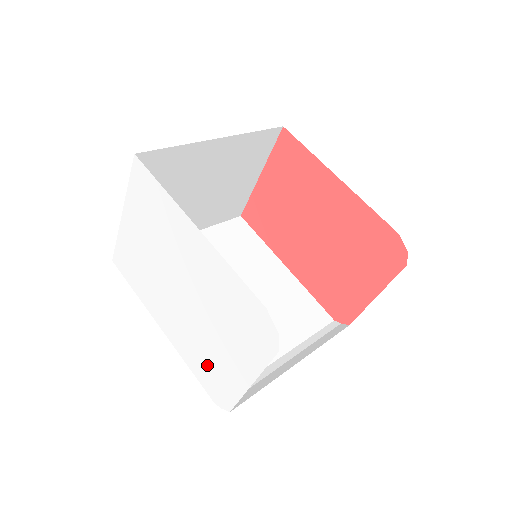
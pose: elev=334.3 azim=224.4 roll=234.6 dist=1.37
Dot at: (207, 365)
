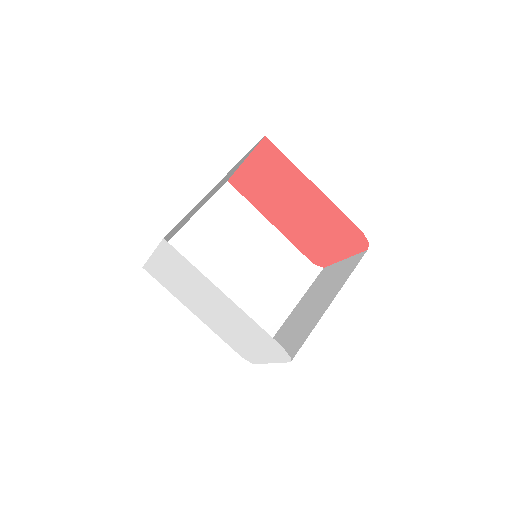
Dot at: (235, 343)
